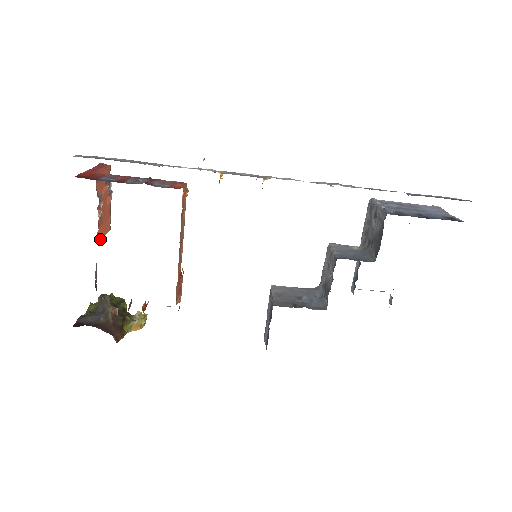
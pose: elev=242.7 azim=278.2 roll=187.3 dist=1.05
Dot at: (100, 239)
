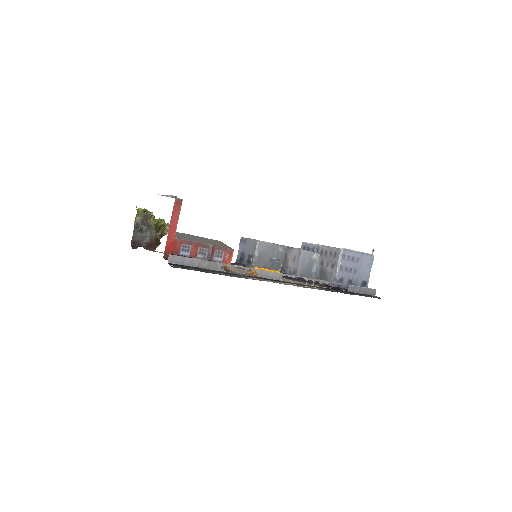
Dot at: occluded
